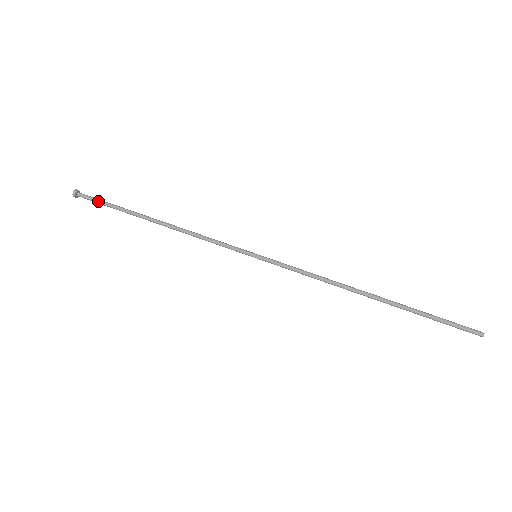
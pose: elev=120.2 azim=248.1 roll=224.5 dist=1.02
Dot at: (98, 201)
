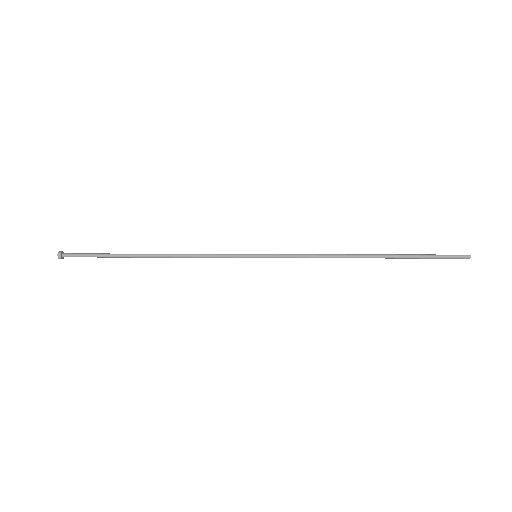
Dot at: (86, 254)
